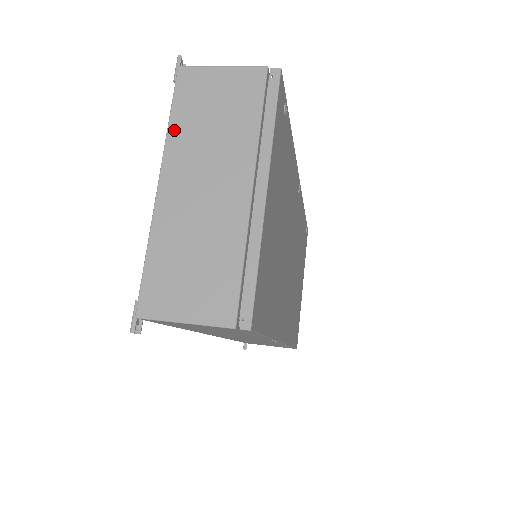
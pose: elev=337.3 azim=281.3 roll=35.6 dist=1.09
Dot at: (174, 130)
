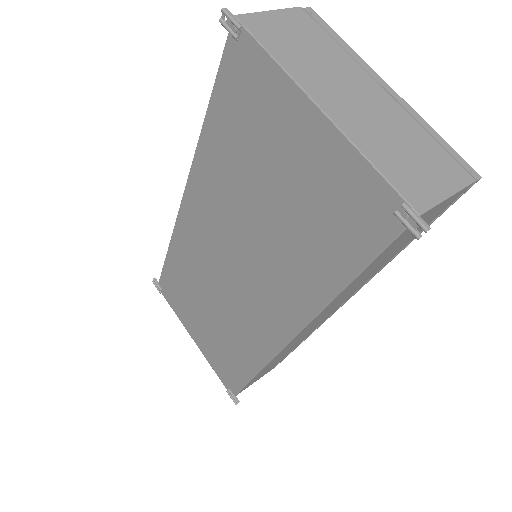
Dot at: (285, 62)
